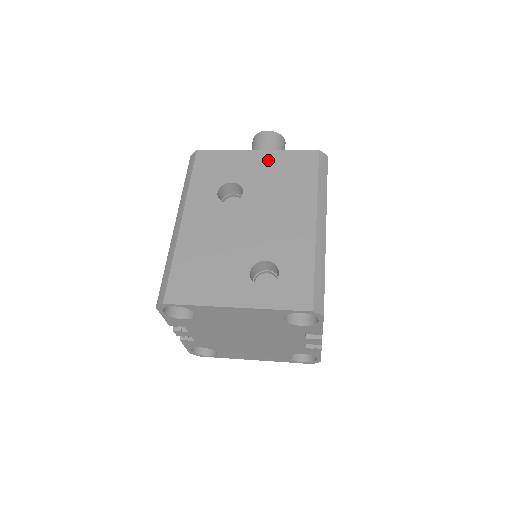
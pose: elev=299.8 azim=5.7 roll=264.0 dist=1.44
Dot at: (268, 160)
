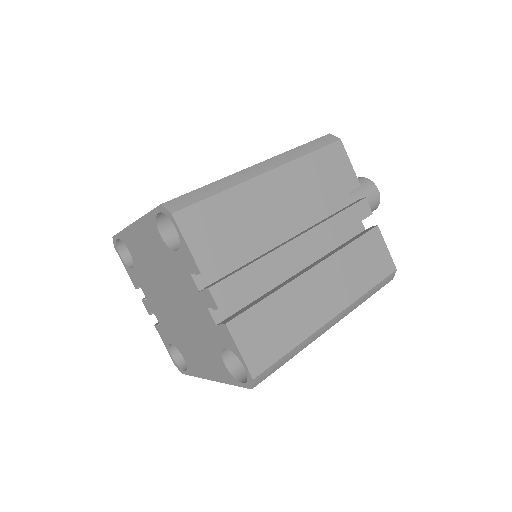
Dot at: occluded
